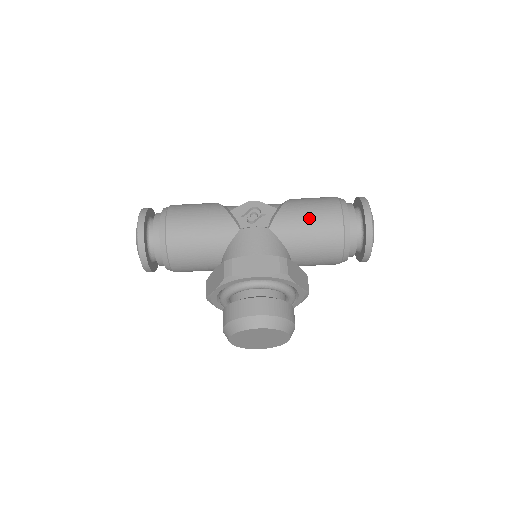
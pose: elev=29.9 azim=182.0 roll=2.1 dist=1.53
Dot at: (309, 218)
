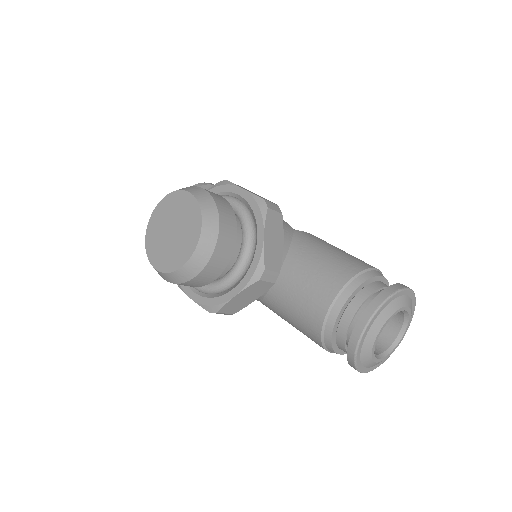
Dot at: (338, 249)
